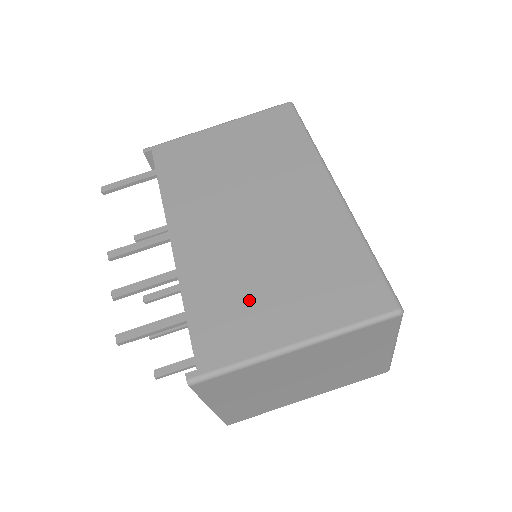
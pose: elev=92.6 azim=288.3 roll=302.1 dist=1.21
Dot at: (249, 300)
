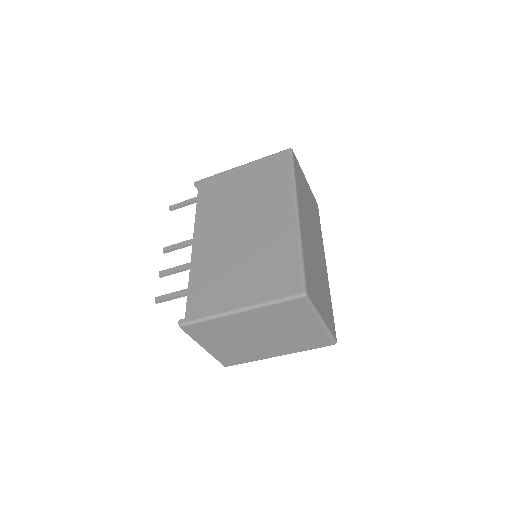
Dot at: (223, 281)
